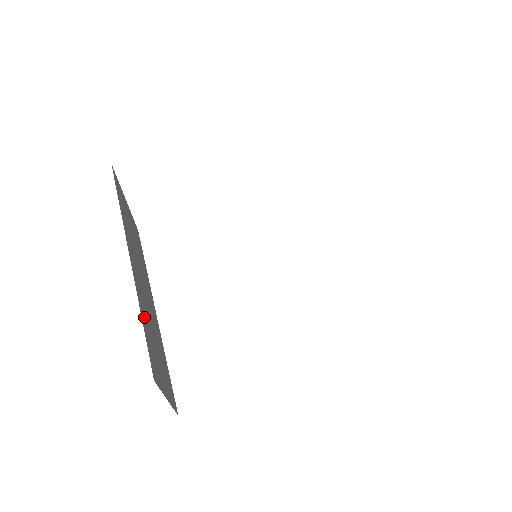
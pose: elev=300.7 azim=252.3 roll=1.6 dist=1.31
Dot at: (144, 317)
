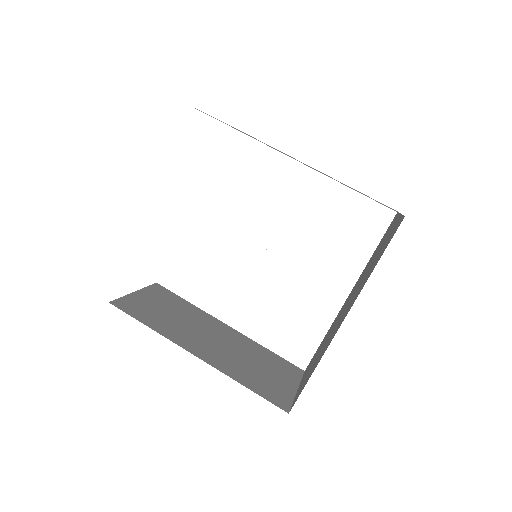
Dot at: (242, 376)
